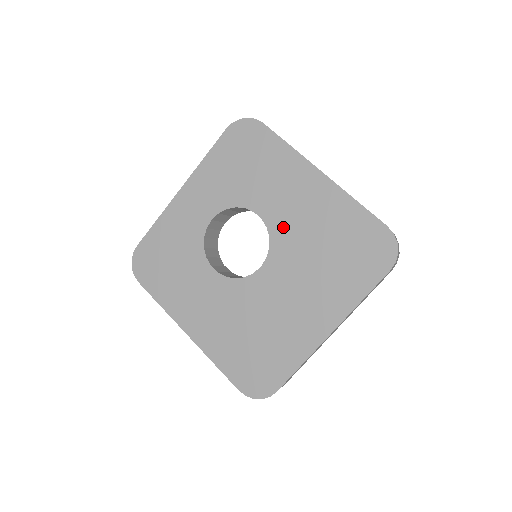
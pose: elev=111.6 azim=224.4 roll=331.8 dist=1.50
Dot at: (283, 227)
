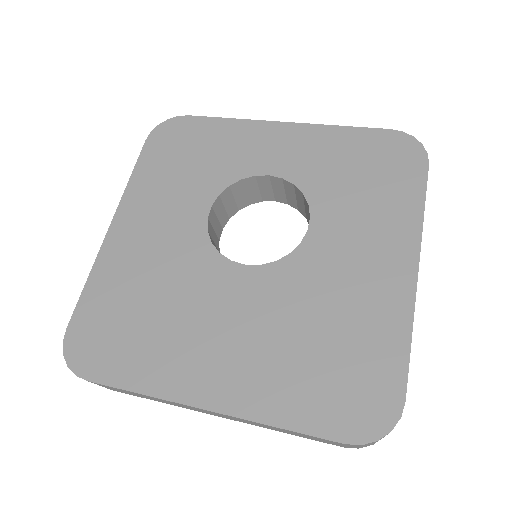
Dot at: (314, 262)
